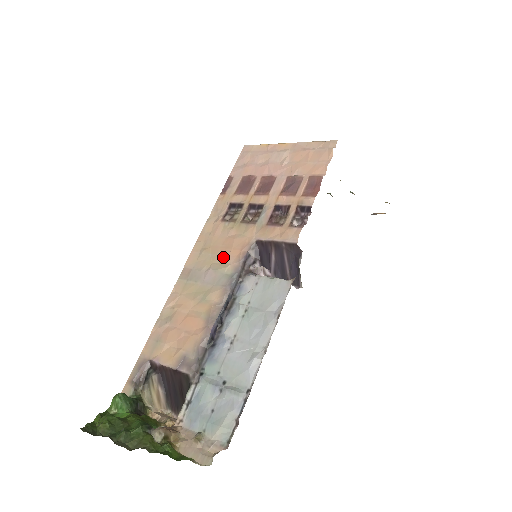
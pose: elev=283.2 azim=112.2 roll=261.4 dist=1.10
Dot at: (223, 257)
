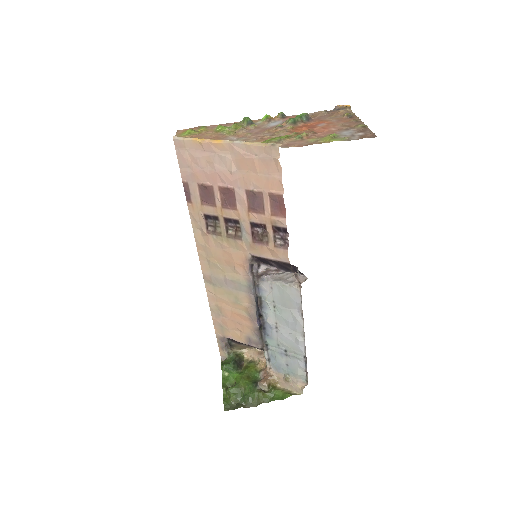
Dot at: (231, 269)
